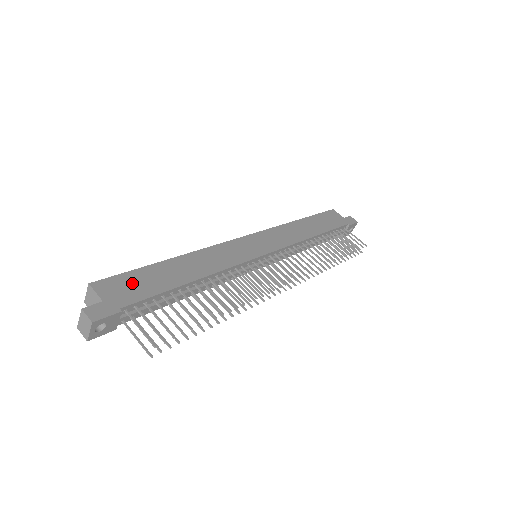
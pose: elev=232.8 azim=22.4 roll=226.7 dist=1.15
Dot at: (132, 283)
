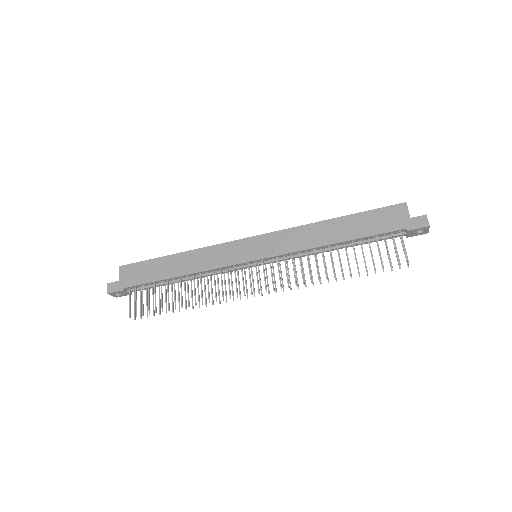
Dot at: (140, 271)
